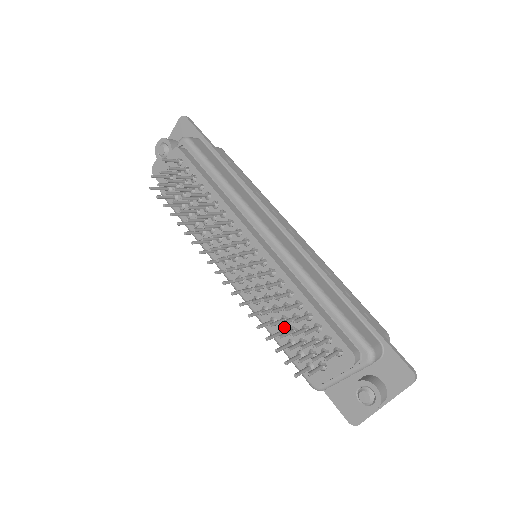
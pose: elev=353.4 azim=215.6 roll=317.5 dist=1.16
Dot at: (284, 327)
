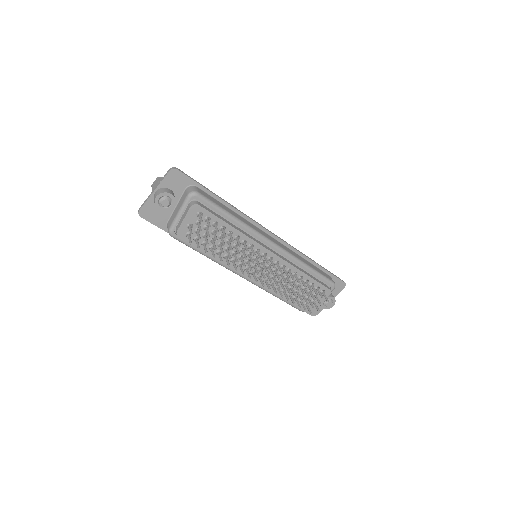
Dot at: (291, 291)
